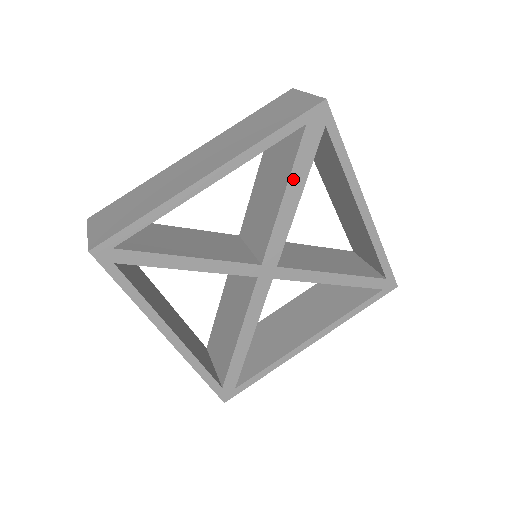
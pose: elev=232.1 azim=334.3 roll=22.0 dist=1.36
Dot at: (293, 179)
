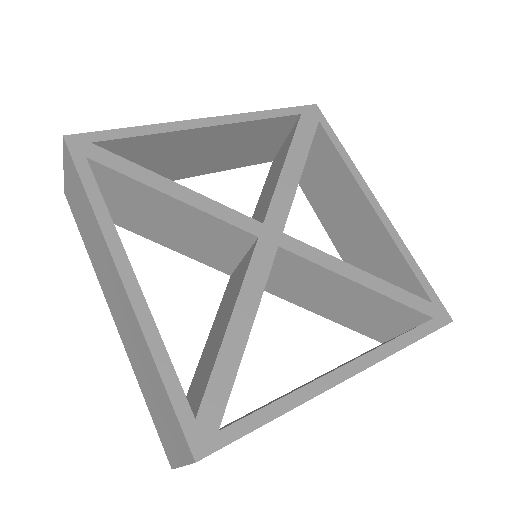
Dot at: (293, 151)
